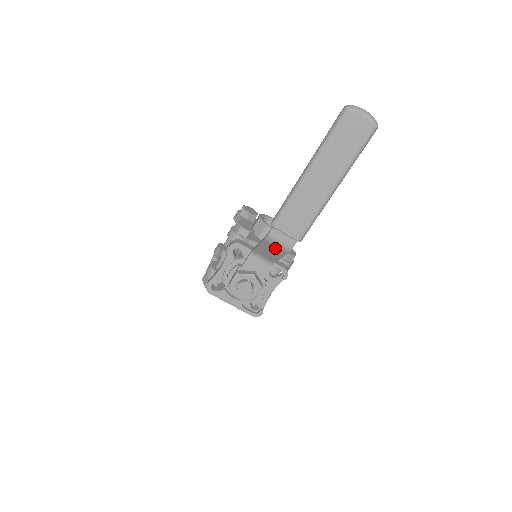
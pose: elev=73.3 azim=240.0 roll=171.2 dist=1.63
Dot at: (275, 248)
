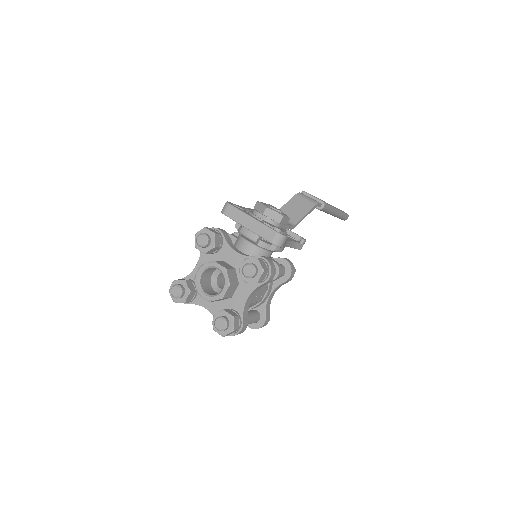
Dot at: (304, 202)
